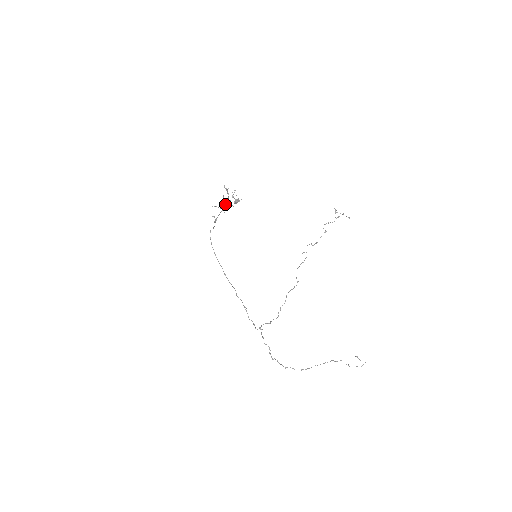
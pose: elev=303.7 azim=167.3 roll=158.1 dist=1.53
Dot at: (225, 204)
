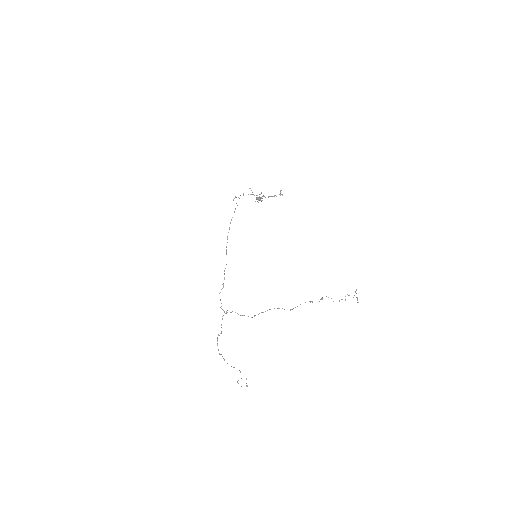
Dot at: occluded
